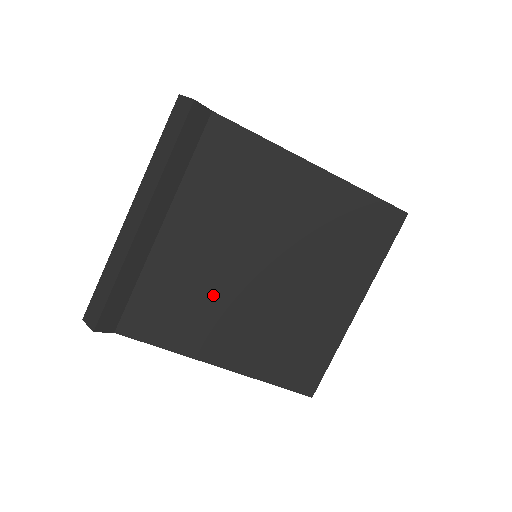
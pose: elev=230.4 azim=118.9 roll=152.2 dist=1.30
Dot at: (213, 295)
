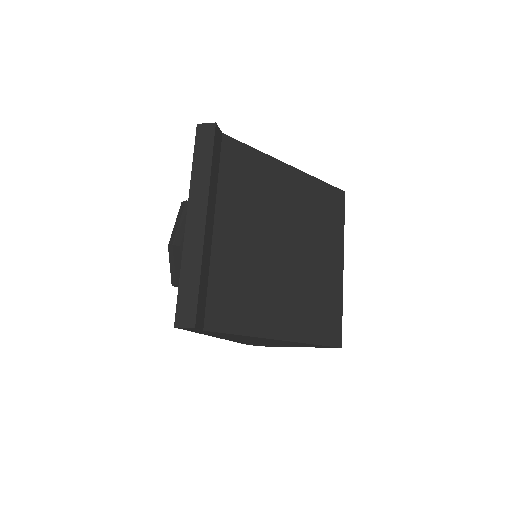
Dot at: (260, 277)
